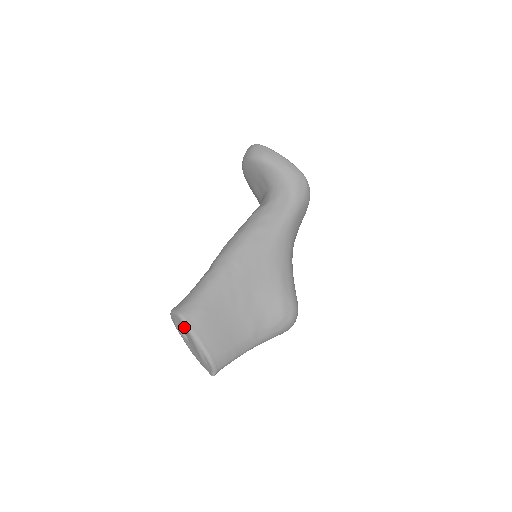
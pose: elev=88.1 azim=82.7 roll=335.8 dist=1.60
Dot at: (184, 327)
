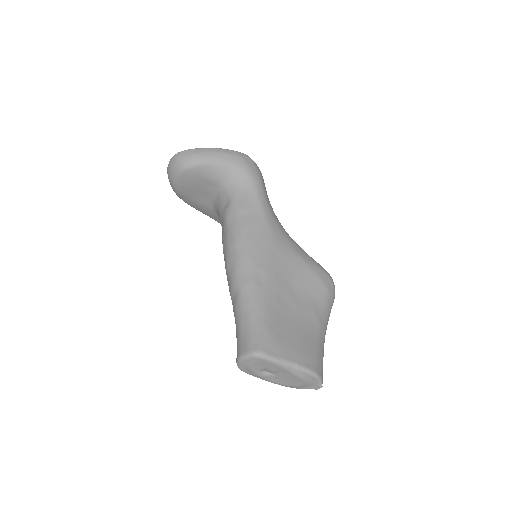
Dot at: (268, 362)
